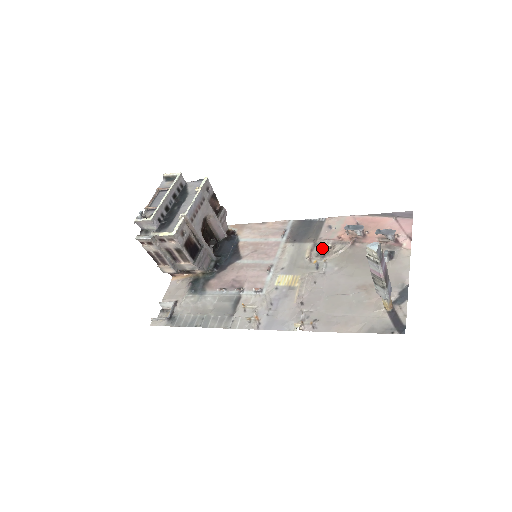
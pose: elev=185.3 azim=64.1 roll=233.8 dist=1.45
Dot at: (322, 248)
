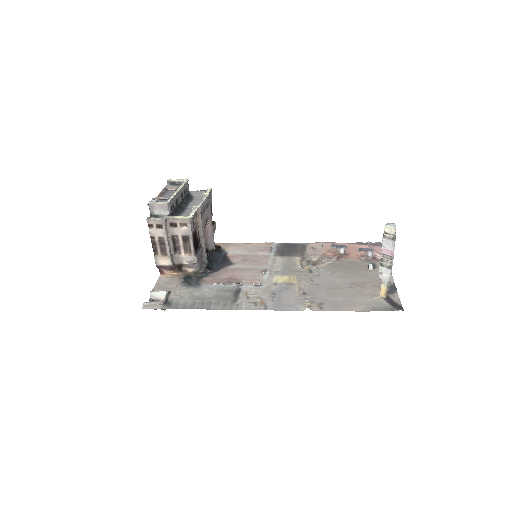
Dot at: (310, 260)
